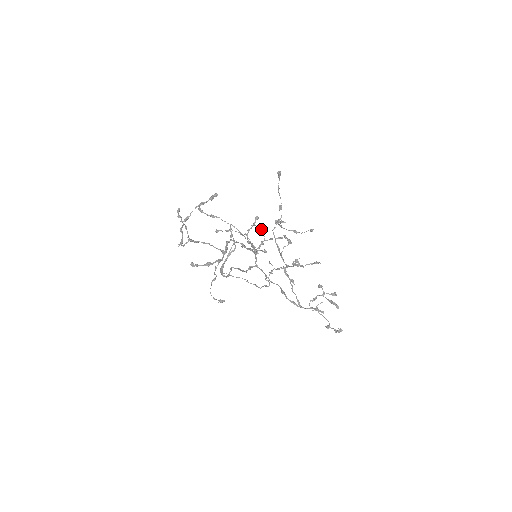
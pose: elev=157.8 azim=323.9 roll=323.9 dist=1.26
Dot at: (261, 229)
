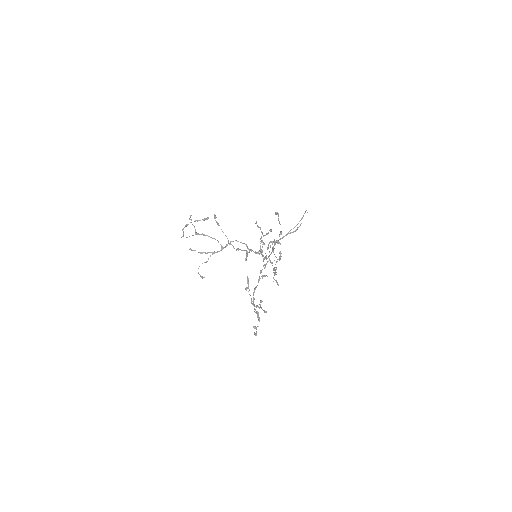
Dot at: (262, 241)
